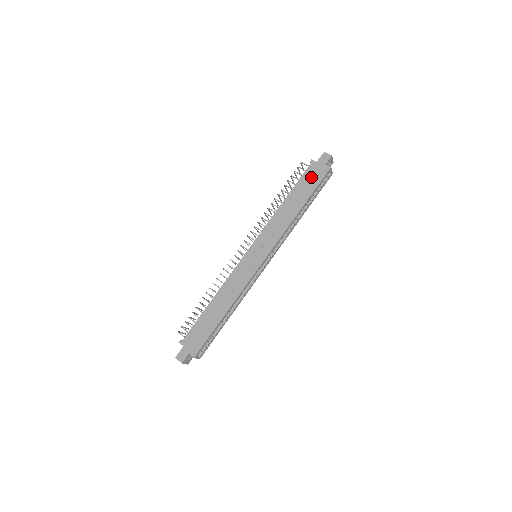
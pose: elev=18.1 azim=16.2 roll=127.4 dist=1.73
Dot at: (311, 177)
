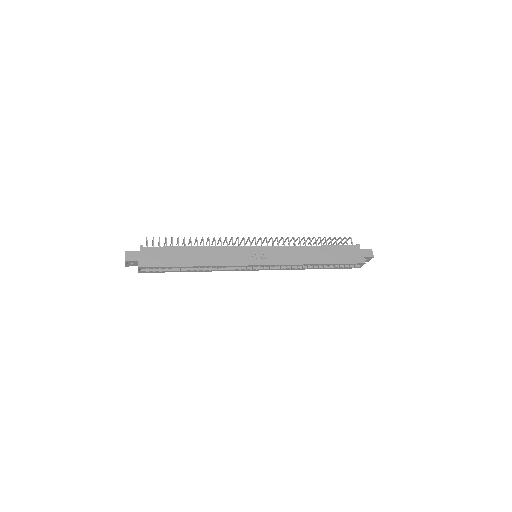
Dot at: (347, 253)
